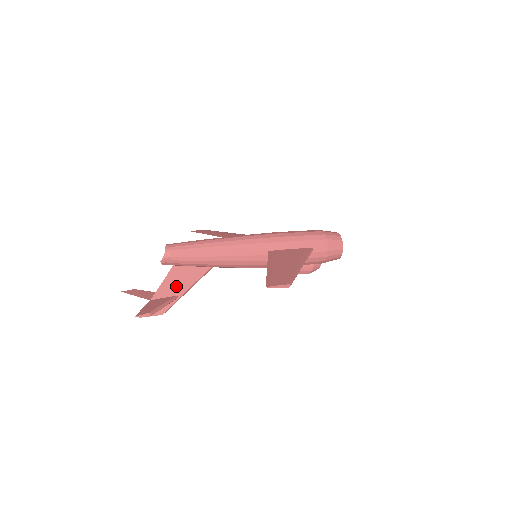
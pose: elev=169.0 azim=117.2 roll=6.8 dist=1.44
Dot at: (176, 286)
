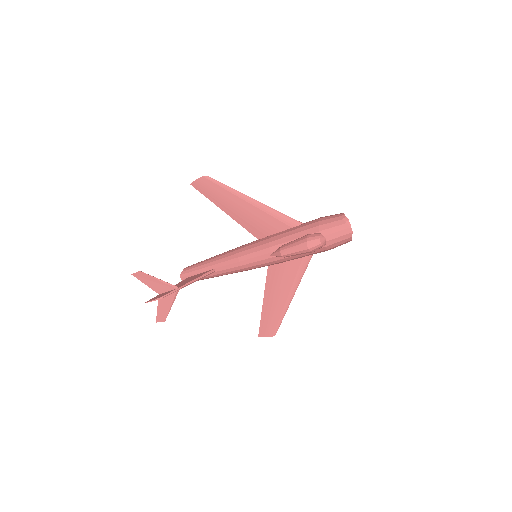
Dot at: (182, 284)
